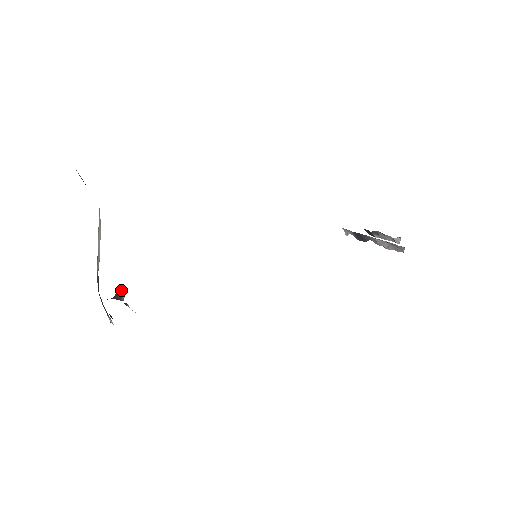
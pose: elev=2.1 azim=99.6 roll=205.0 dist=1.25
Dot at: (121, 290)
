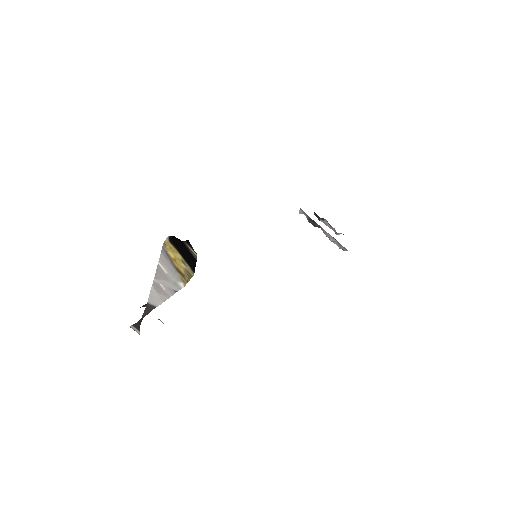
Dot at: occluded
